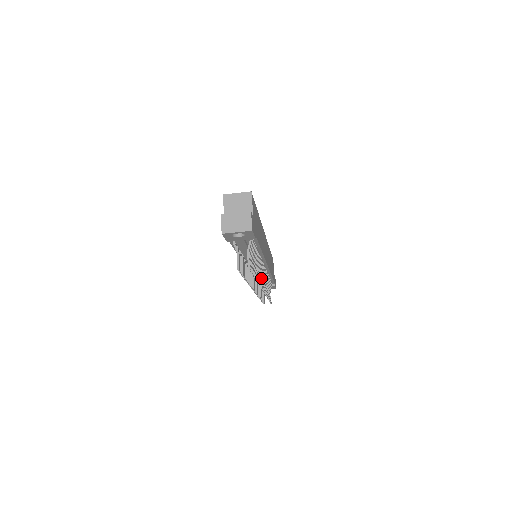
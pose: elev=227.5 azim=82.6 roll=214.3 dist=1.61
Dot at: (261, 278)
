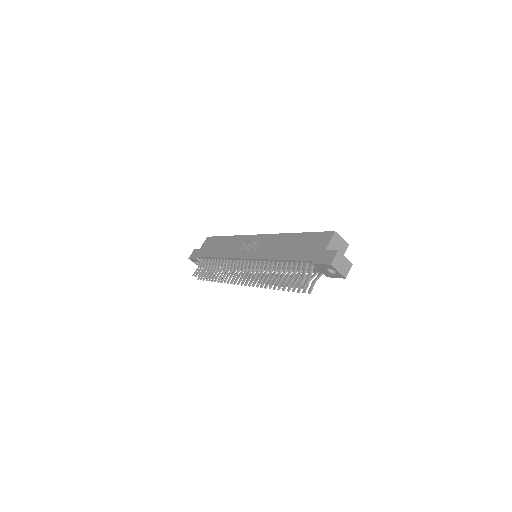
Dot at: occluded
